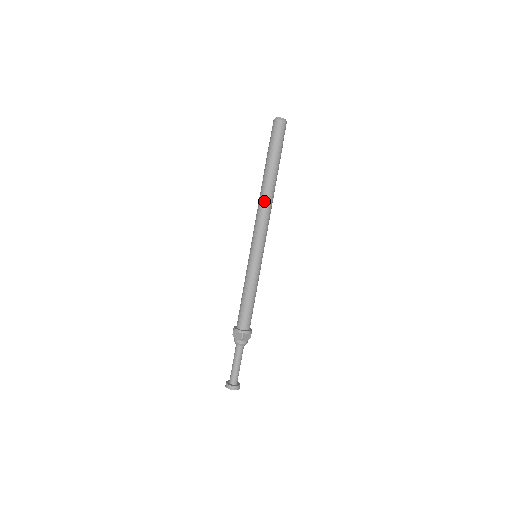
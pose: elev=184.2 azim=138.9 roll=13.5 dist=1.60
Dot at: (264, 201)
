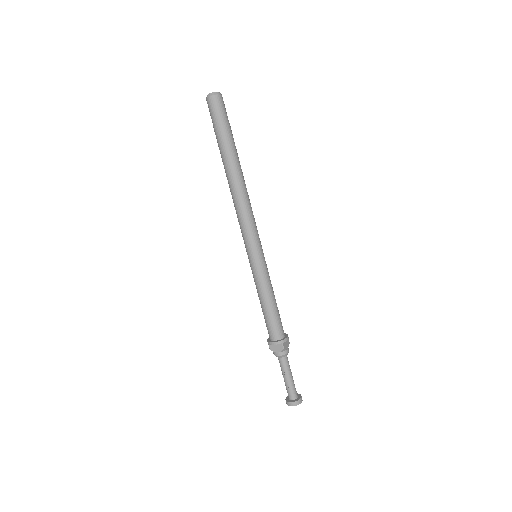
Dot at: (239, 193)
